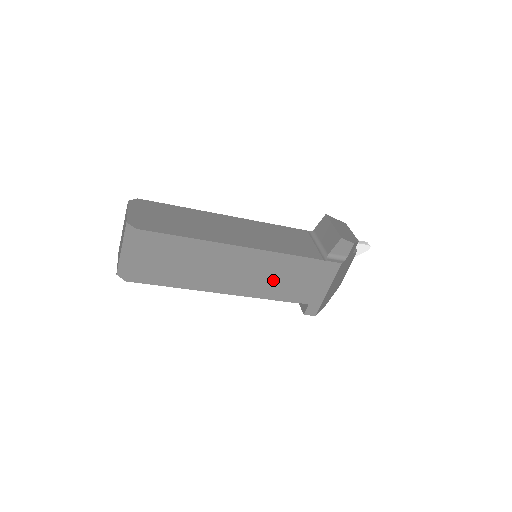
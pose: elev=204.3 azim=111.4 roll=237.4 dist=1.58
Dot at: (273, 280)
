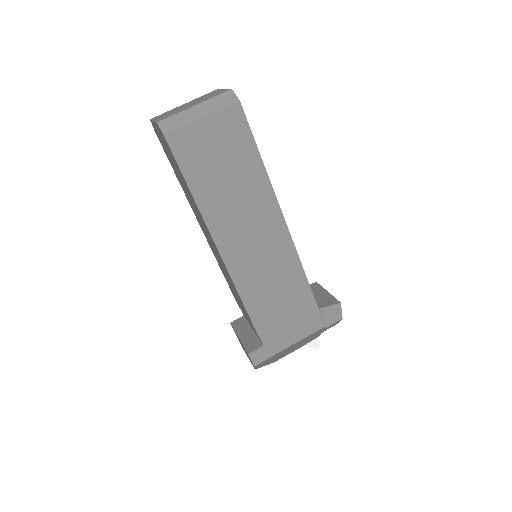
Dot at: (268, 286)
